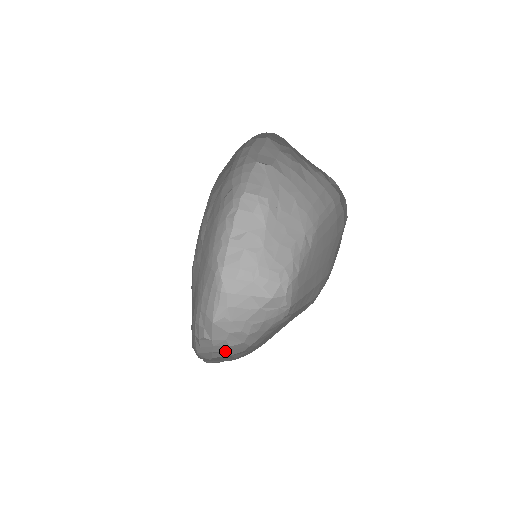
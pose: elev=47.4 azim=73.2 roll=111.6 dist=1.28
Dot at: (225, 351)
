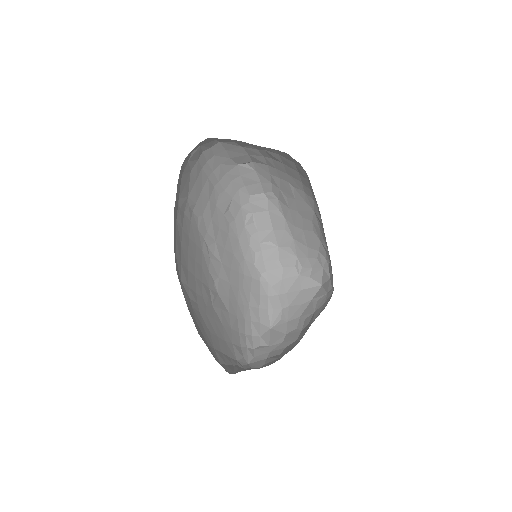
Dot at: (279, 354)
